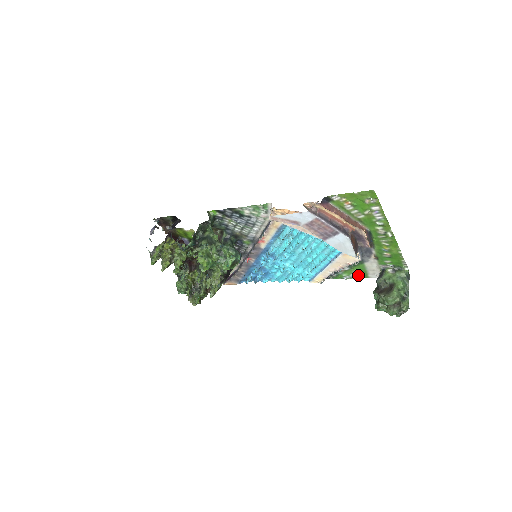
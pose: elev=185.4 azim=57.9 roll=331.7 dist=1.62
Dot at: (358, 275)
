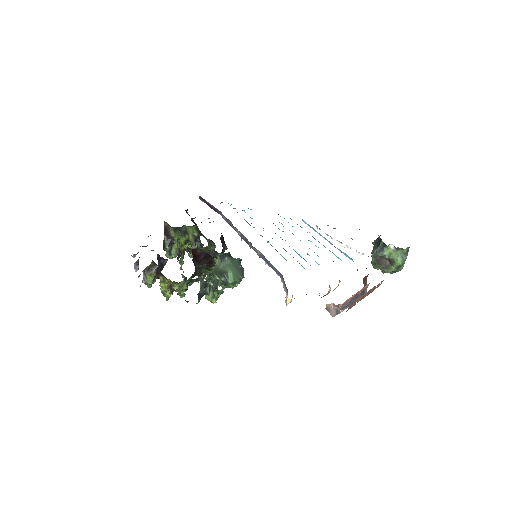
Dot at: occluded
